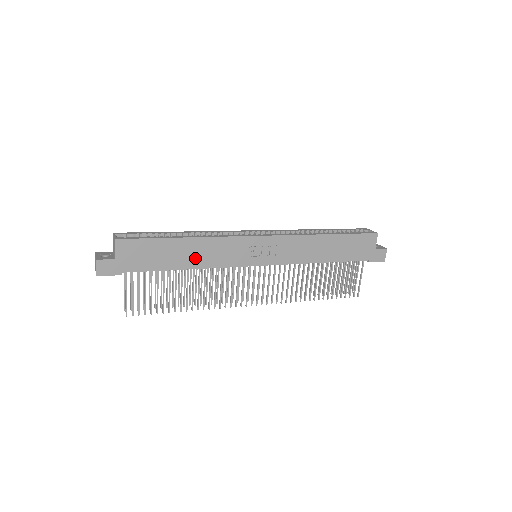
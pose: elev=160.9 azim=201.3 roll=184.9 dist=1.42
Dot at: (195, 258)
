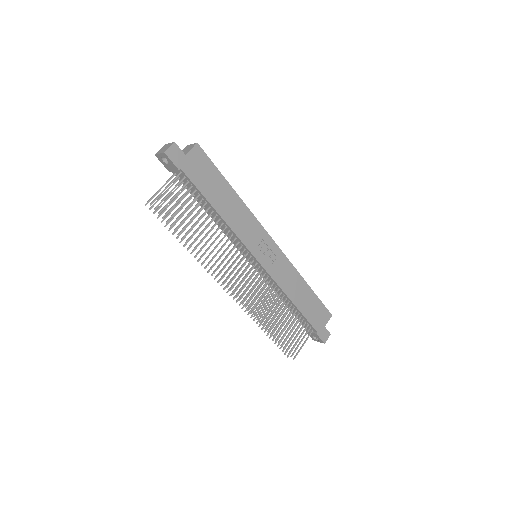
Dot at: (228, 211)
